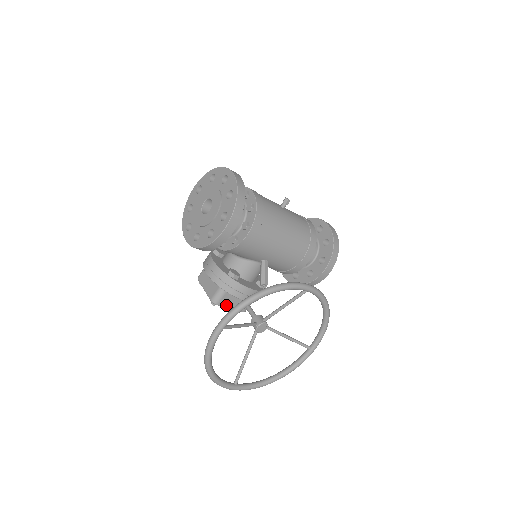
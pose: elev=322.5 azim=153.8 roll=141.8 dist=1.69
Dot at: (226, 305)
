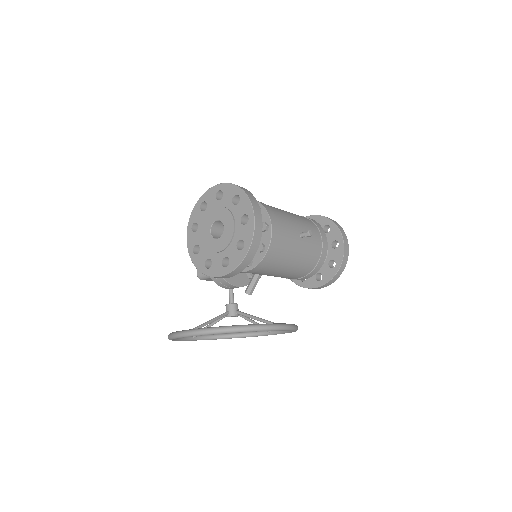
Dot at: (210, 280)
